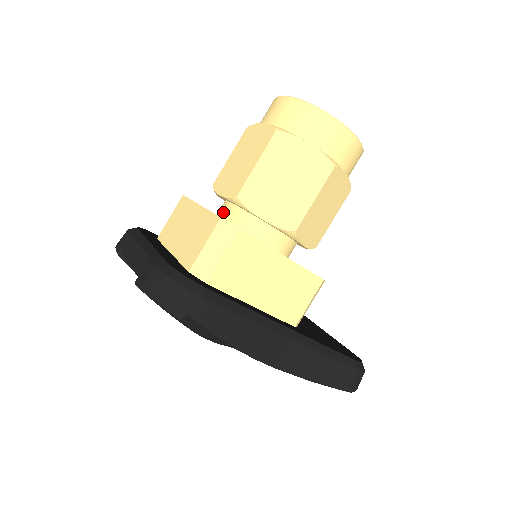
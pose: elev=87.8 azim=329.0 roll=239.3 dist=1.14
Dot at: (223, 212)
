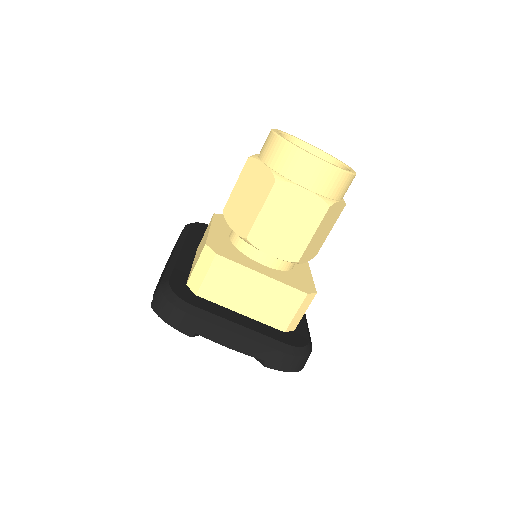
Dot at: (265, 261)
